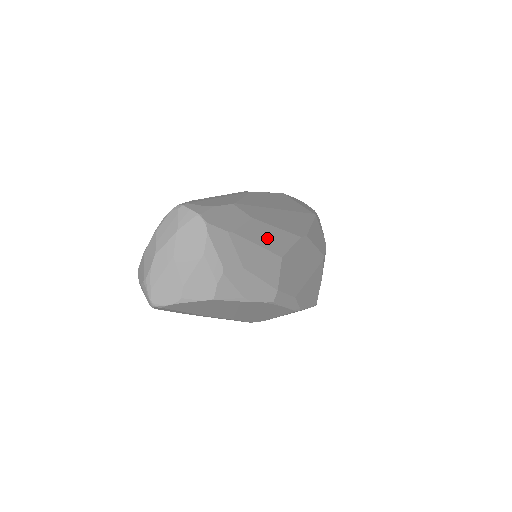
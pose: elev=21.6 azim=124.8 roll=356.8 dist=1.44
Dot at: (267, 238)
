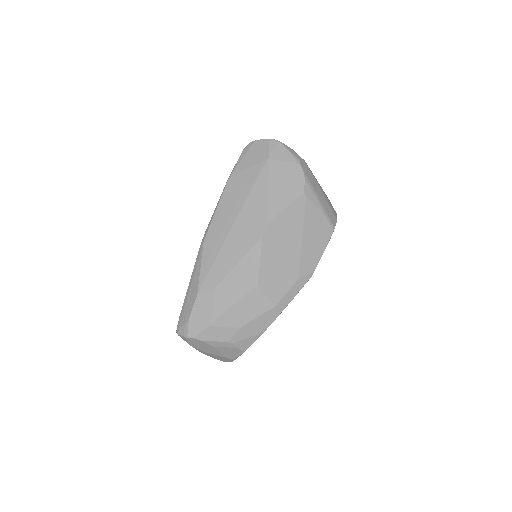
Dot at: (236, 287)
